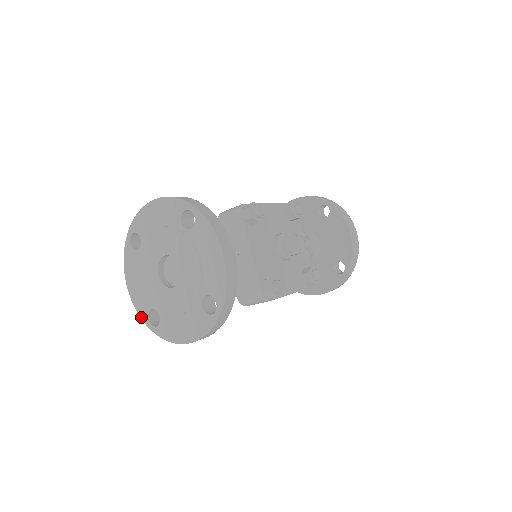
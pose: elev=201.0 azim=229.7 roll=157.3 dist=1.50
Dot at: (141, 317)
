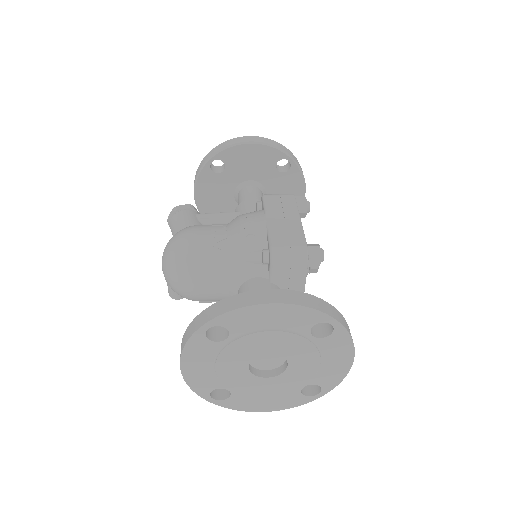
Dot at: (197, 393)
